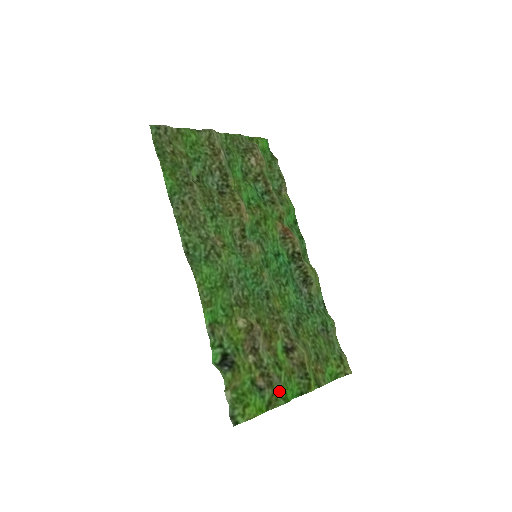
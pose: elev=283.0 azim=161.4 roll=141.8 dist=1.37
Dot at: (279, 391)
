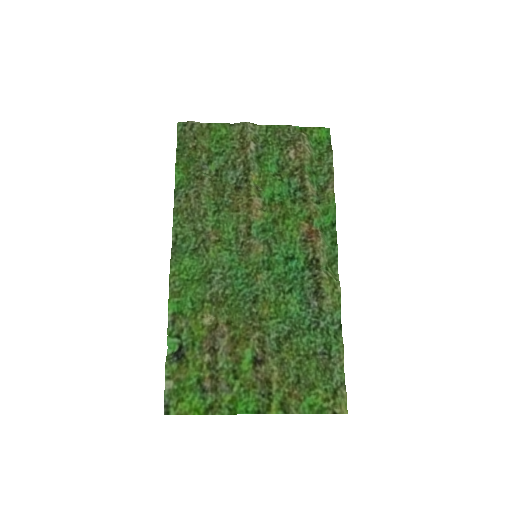
Dot at: (227, 399)
